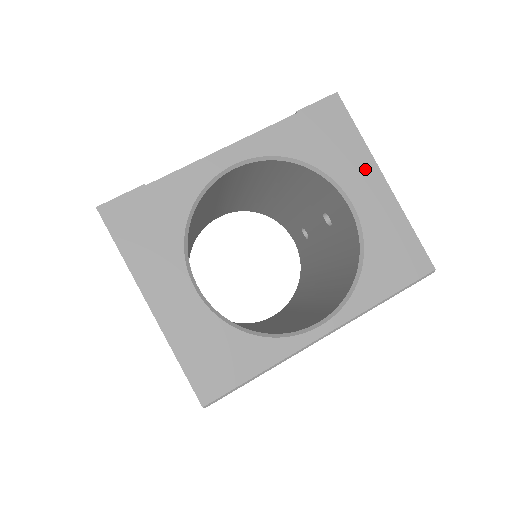
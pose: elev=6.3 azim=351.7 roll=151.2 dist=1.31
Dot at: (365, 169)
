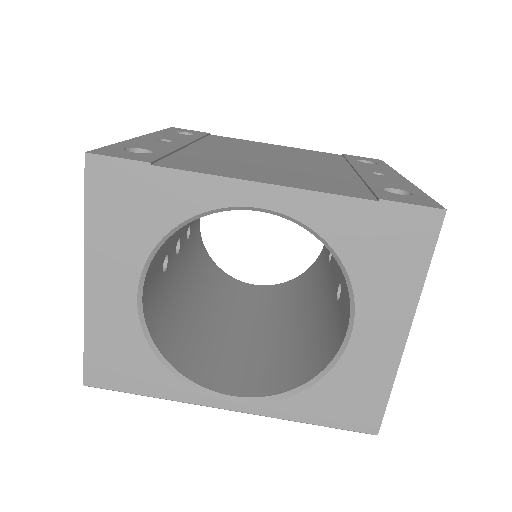
Dot at: (397, 309)
